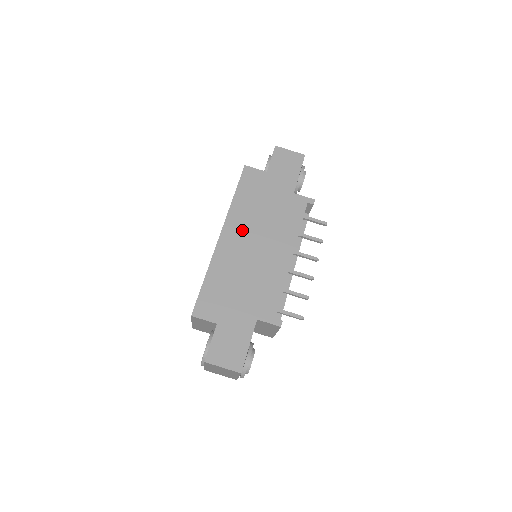
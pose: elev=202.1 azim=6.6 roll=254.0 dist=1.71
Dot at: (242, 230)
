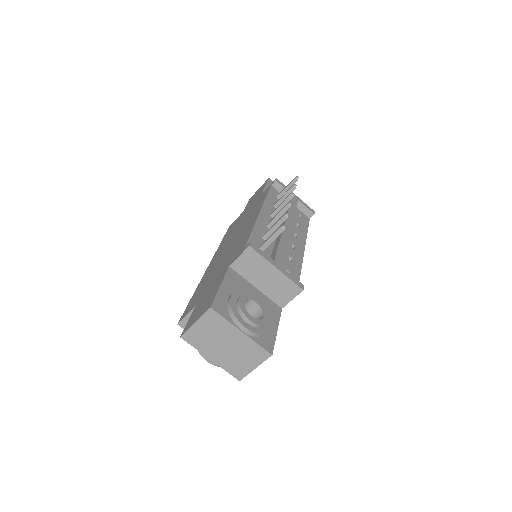
Dot at: (223, 247)
